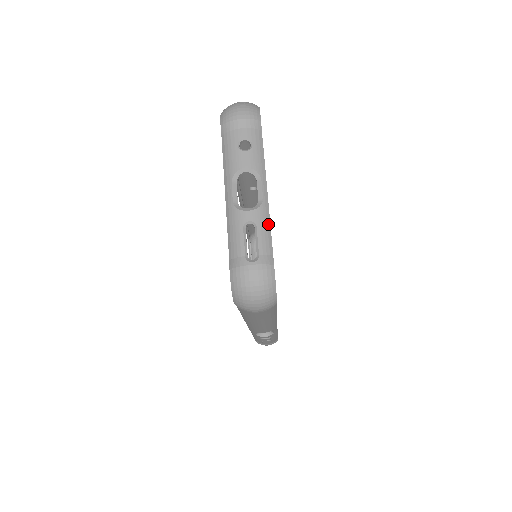
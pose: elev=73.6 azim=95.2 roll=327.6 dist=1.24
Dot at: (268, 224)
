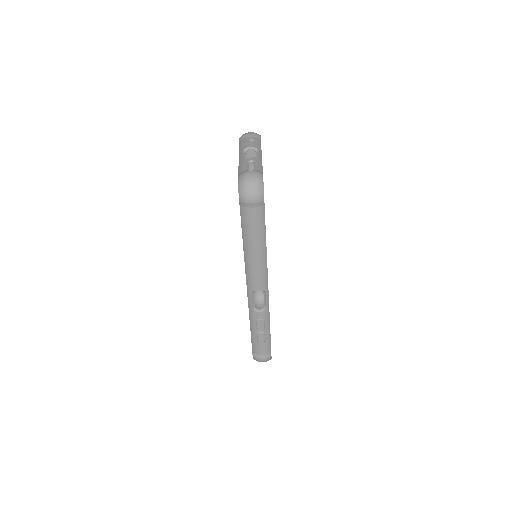
Dot at: (261, 164)
